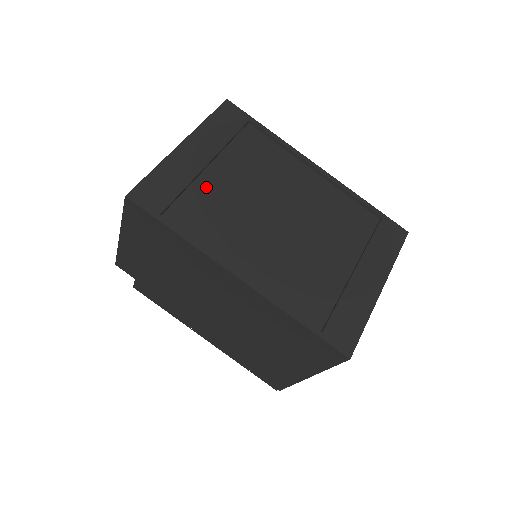
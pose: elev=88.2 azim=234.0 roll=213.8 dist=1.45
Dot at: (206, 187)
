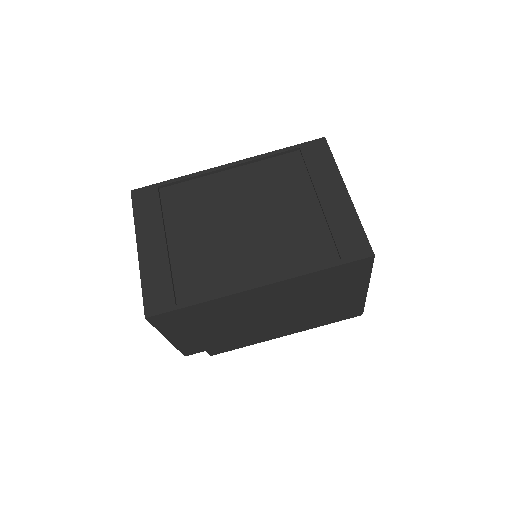
Dot at: (181, 257)
